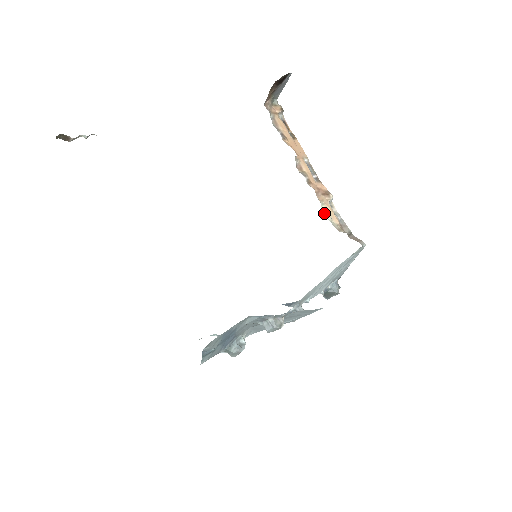
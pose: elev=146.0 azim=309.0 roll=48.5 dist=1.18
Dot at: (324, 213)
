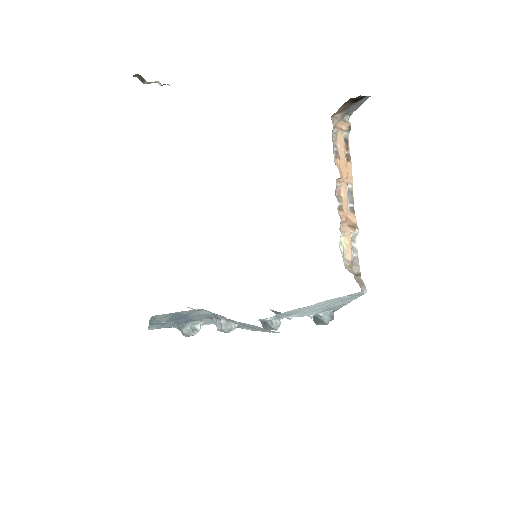
Dot at: (341, 244)
